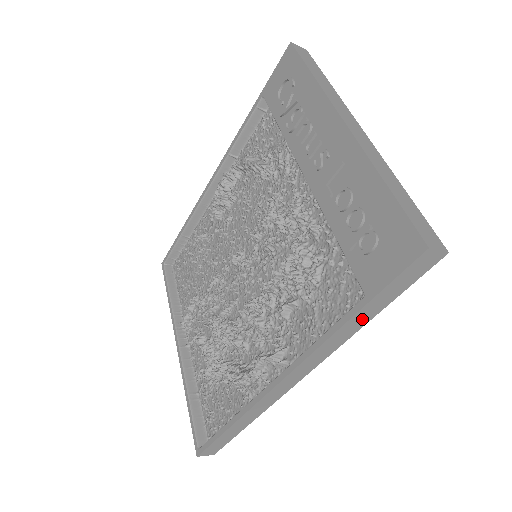
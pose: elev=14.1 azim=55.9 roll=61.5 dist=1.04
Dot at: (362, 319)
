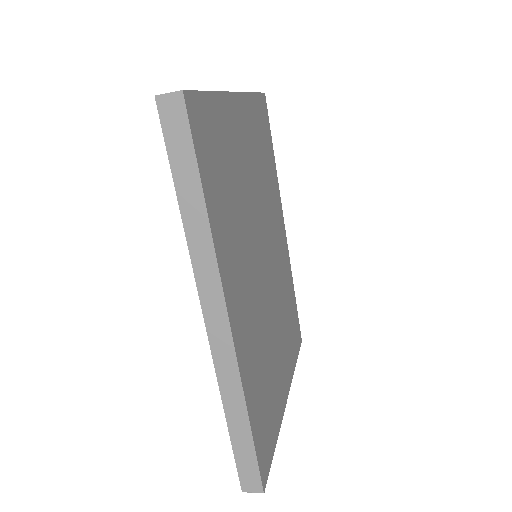
Dot at: (194, 205)
